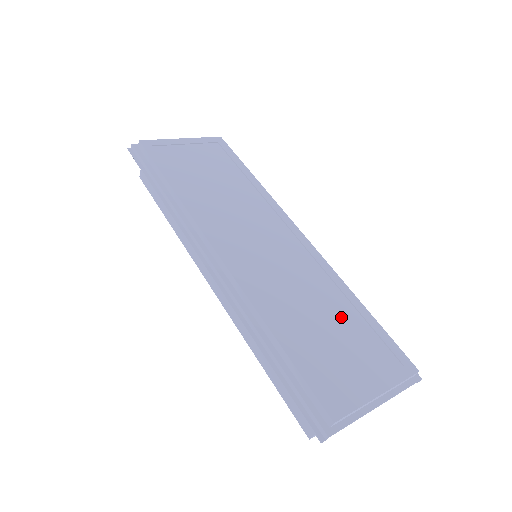
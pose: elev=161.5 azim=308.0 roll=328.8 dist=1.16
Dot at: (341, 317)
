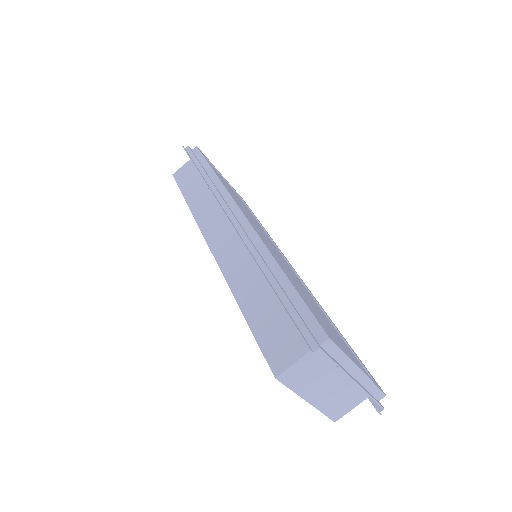
Dot at: occluded
